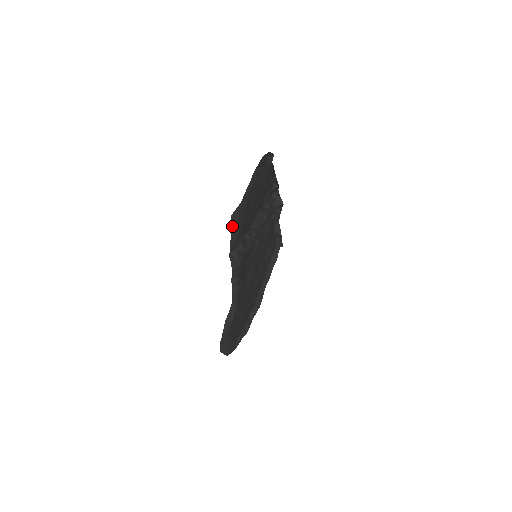
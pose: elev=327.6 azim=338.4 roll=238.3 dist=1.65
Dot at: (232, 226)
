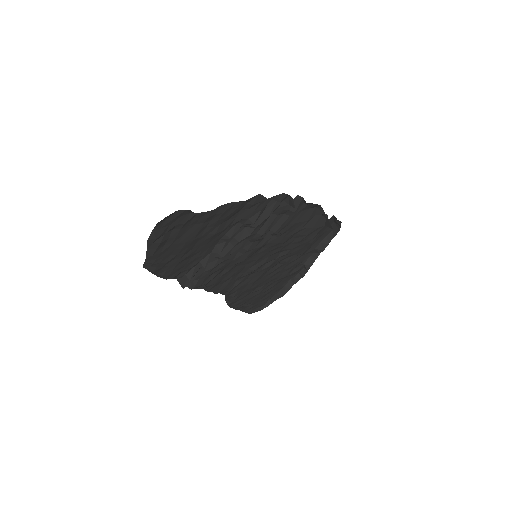
Dot at: (151, 272)
